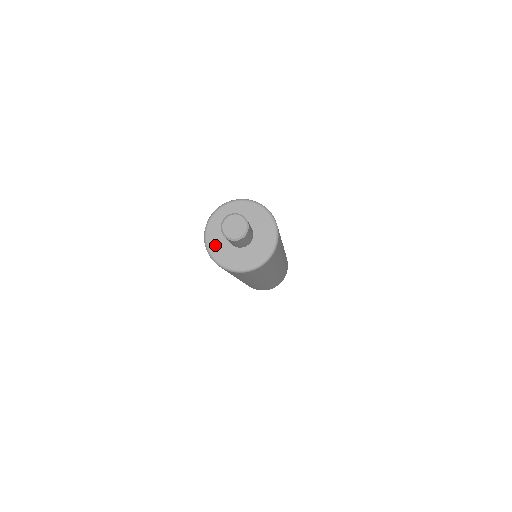
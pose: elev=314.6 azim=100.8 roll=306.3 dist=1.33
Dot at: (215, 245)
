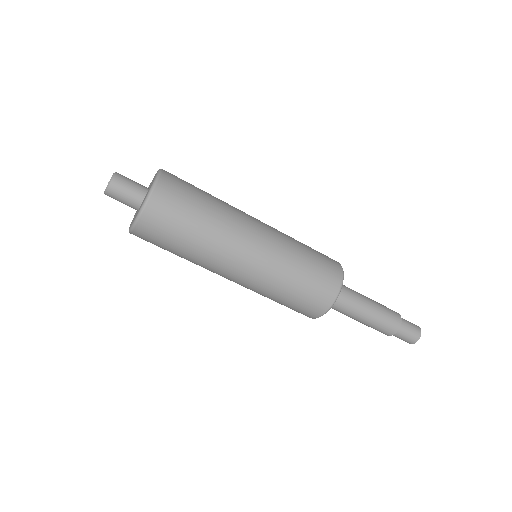
Dot at: (135, 214)
